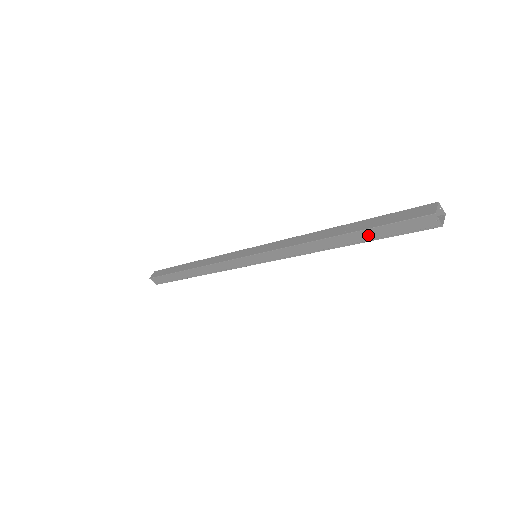
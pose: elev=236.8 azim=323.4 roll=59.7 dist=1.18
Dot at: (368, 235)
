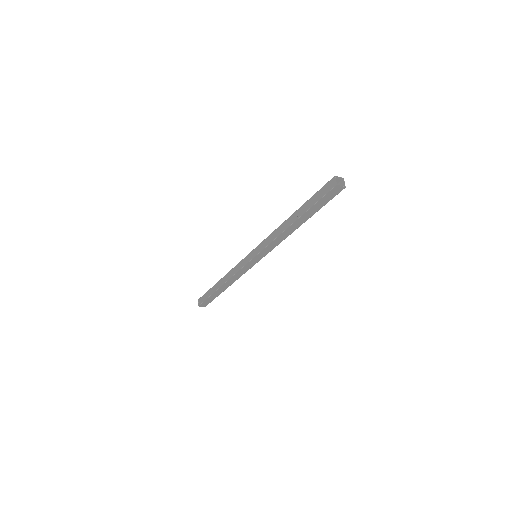
Dot at: (311, 212)
